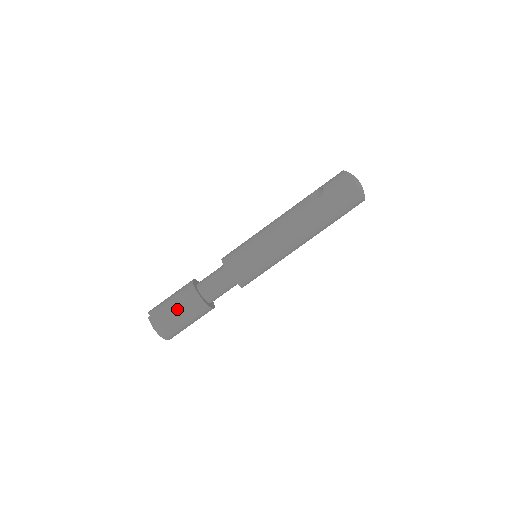
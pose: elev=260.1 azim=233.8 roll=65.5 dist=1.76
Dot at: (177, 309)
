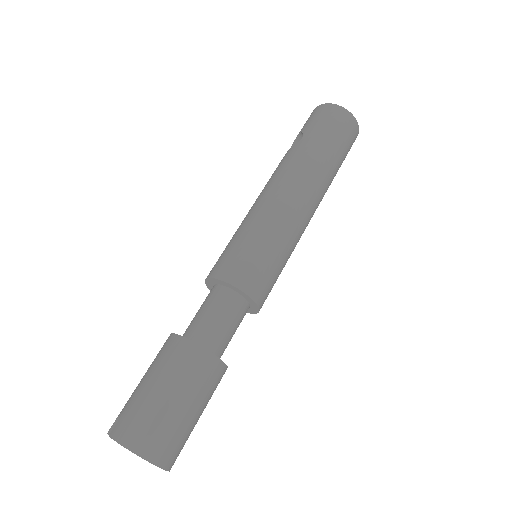
Dot at: (159, 385)
